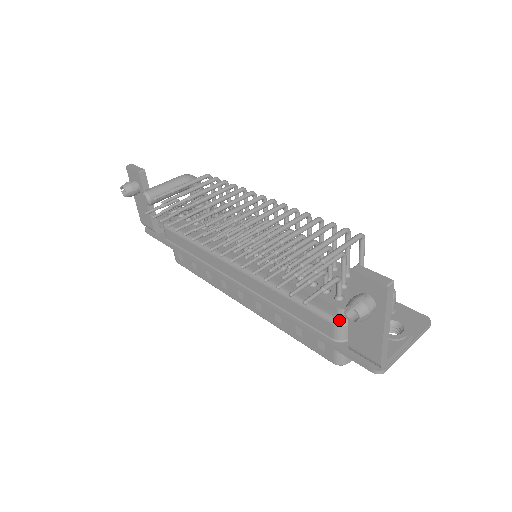
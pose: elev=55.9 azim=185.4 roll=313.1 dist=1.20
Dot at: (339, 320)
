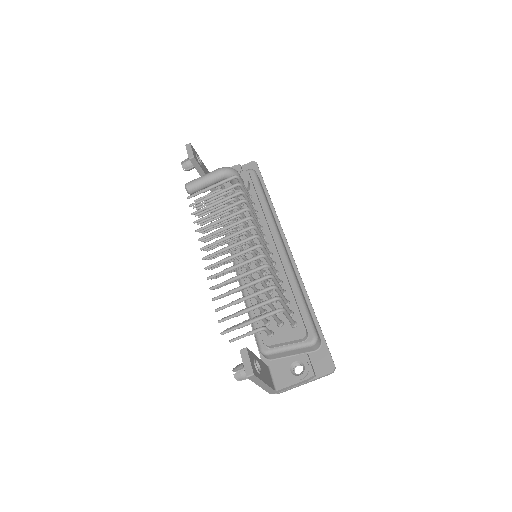
Dot at: (262, 351)
